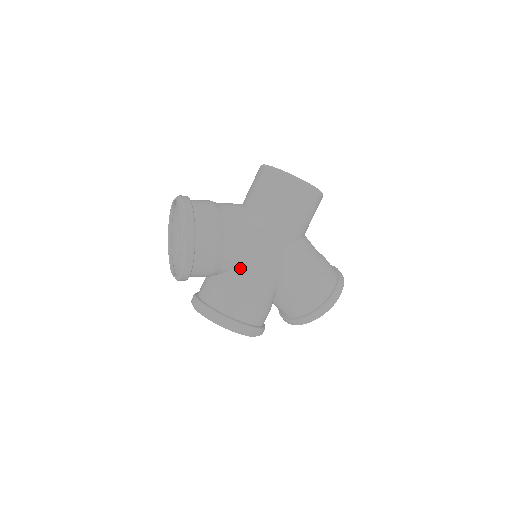
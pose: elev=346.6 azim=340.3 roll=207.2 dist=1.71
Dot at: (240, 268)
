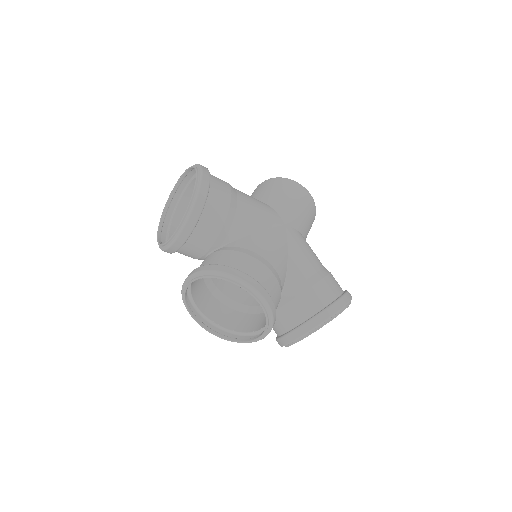
Dot at: (249, 235)
